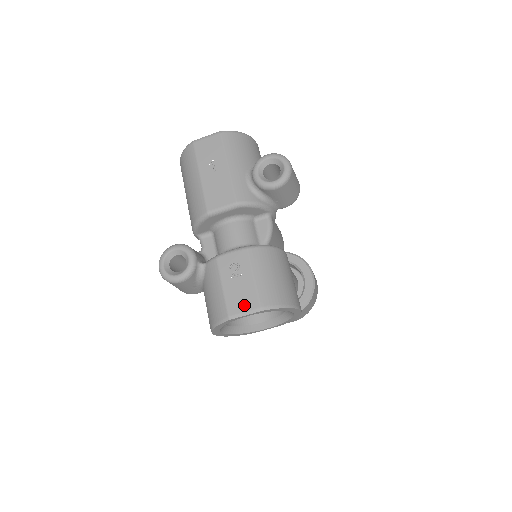
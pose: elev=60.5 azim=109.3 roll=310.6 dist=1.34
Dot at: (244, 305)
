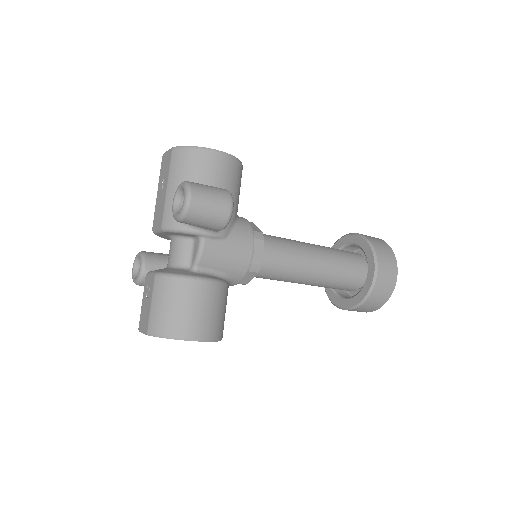
Dot at: (143, 325)
